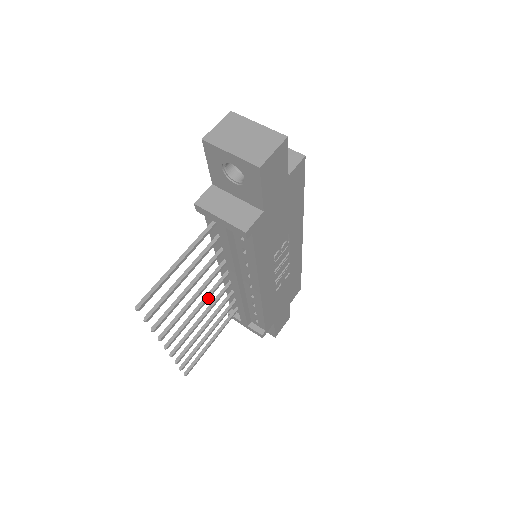
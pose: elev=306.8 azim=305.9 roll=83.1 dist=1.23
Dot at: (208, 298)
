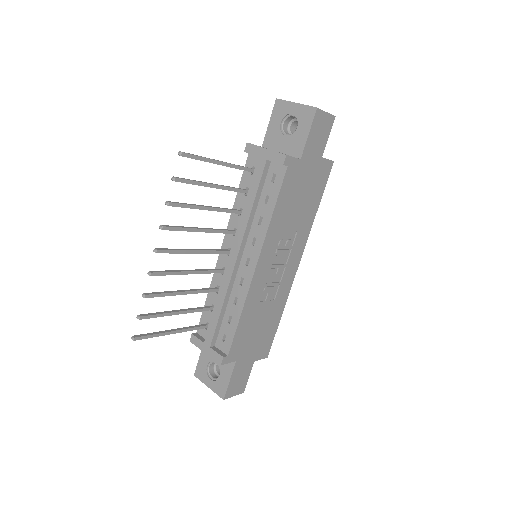
Dot at: (206, 251)
